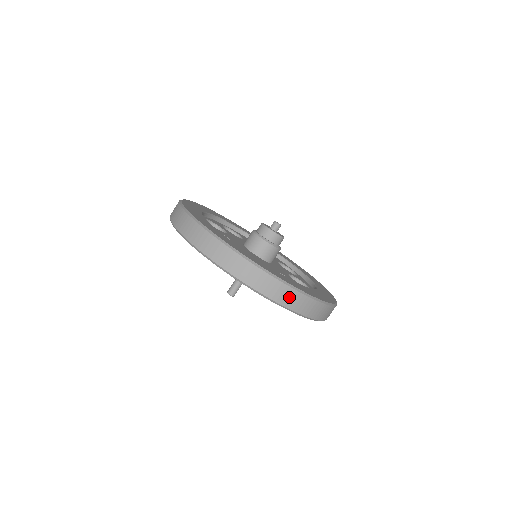
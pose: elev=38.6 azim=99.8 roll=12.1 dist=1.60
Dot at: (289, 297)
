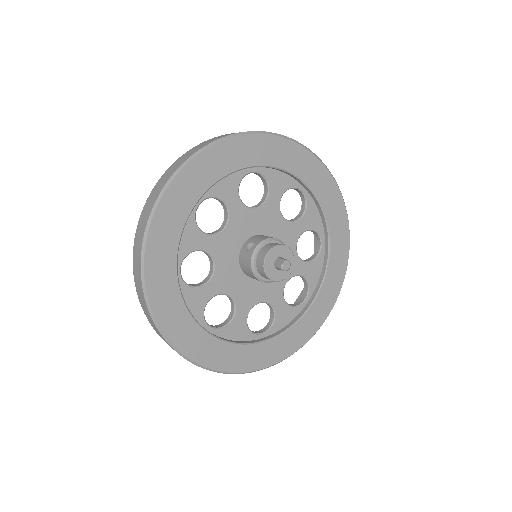
Dot at: occluded
